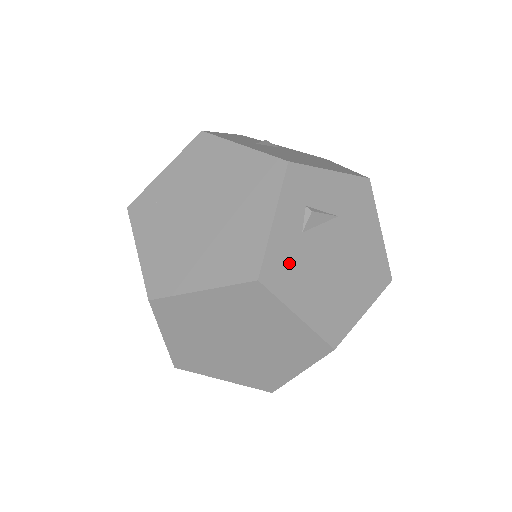
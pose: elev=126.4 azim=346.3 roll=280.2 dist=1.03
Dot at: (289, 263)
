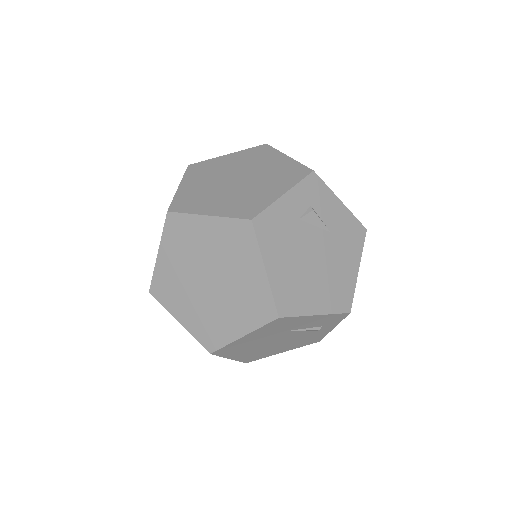
Dot at: (279, 229)
